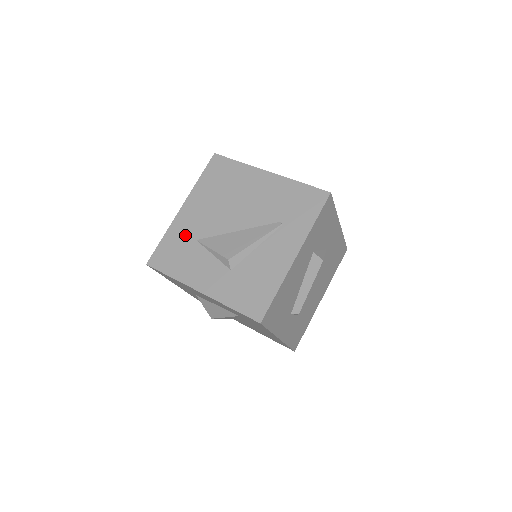
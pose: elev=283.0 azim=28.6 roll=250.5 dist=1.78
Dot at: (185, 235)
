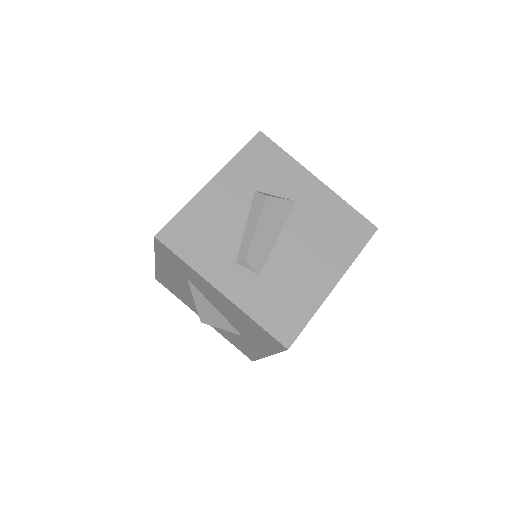
Dot at: occluded
